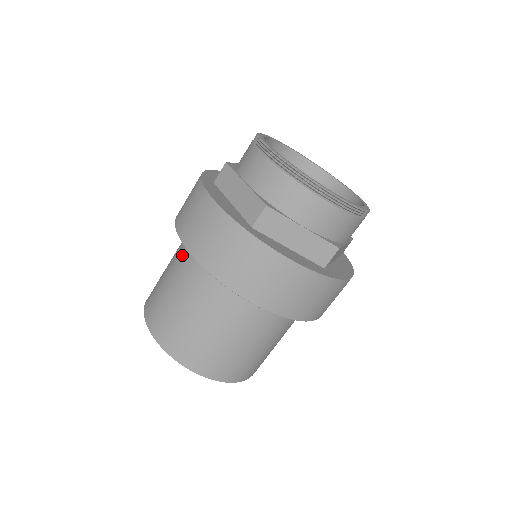
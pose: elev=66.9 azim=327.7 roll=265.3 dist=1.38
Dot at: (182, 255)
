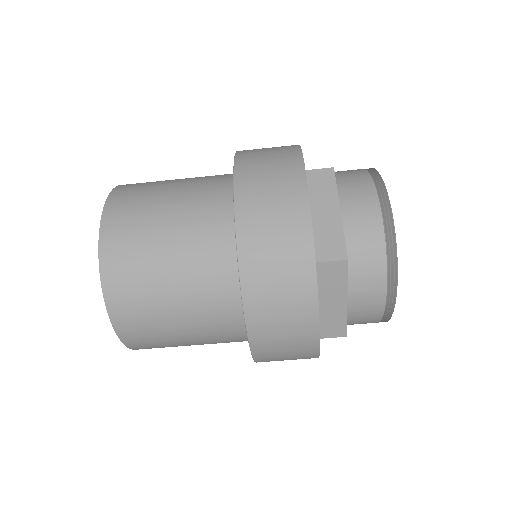
Dot at: (216, 300)
